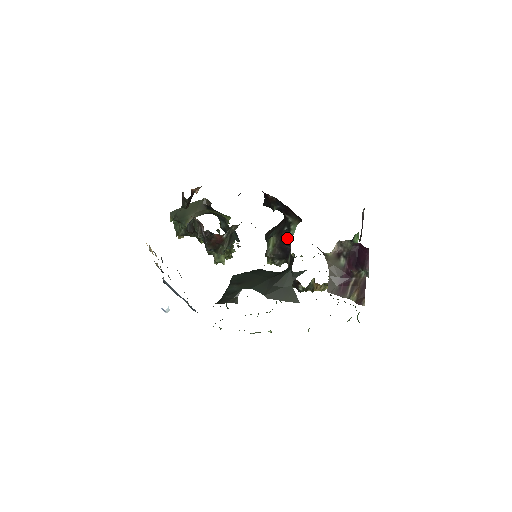
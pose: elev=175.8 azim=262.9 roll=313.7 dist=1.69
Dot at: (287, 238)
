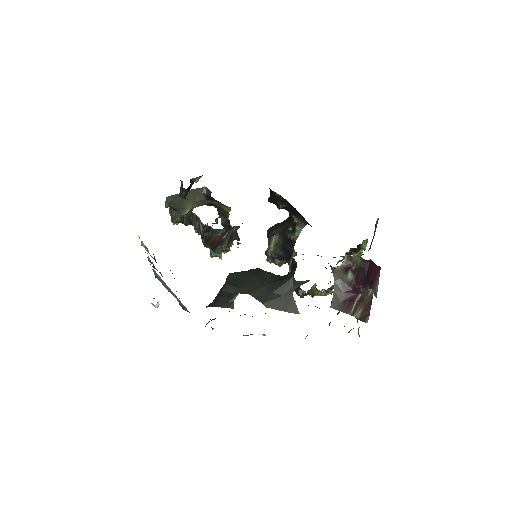
Dot at: (291, 239)
